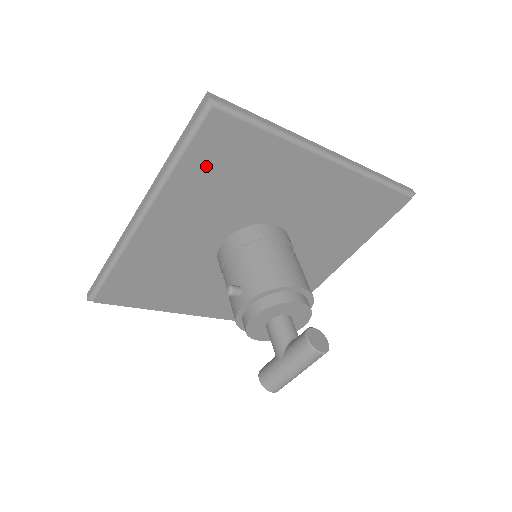
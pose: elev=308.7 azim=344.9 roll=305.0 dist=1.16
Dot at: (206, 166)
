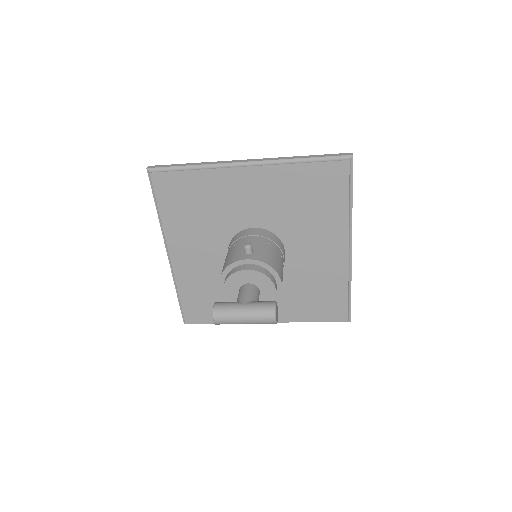
Dot at: (309, 180)
